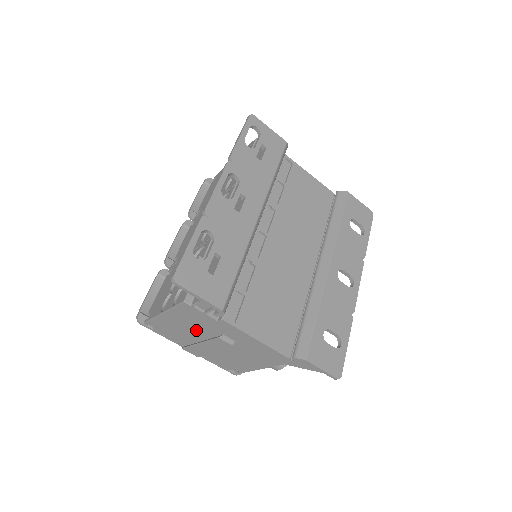
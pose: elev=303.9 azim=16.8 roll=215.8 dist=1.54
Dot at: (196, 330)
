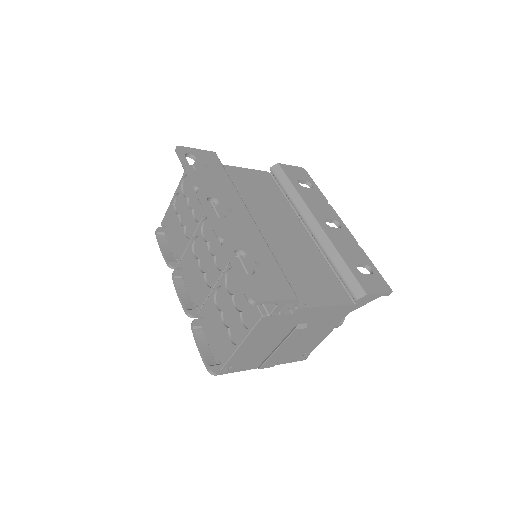
Dot at: (272, 339)
